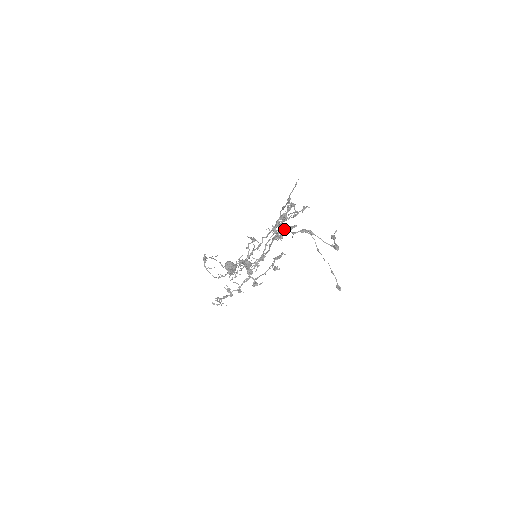
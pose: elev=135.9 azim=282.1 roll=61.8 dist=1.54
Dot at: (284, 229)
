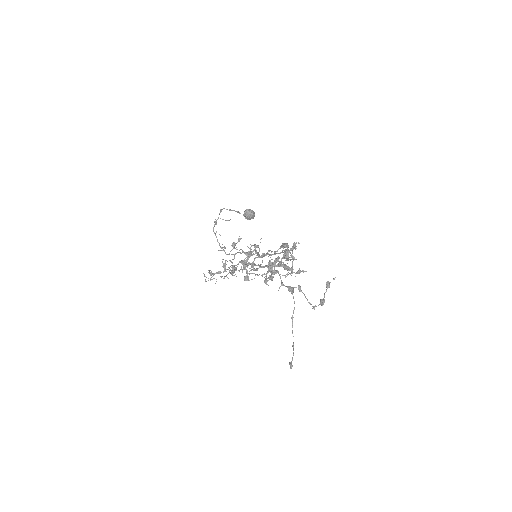
Dot at: (278, 271)
